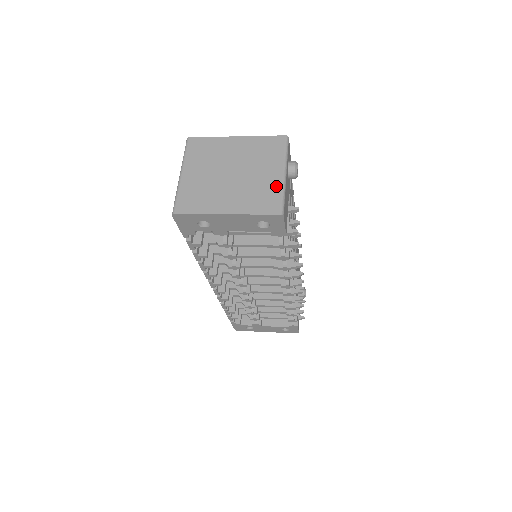
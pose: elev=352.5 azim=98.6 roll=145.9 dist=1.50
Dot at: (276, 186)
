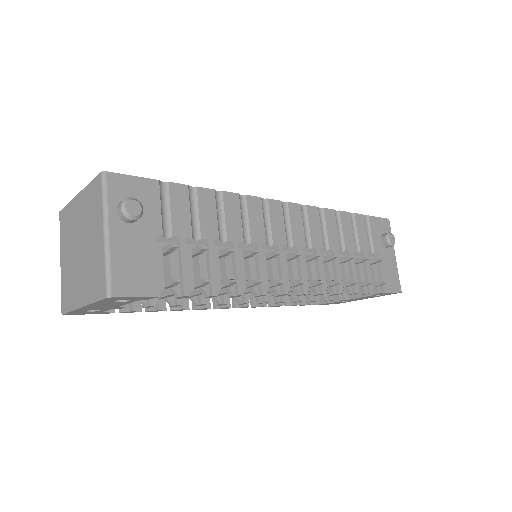
Dot at: (101, 256)
